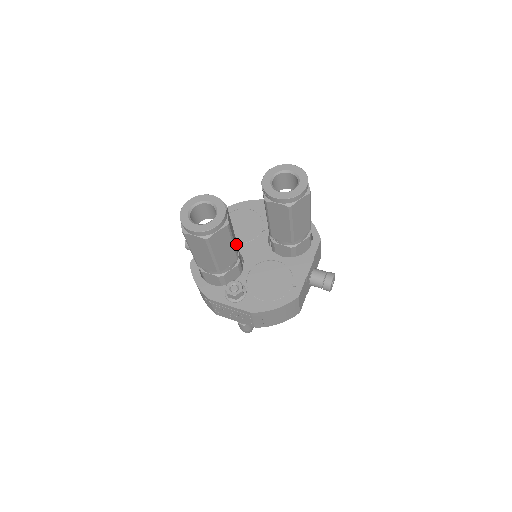
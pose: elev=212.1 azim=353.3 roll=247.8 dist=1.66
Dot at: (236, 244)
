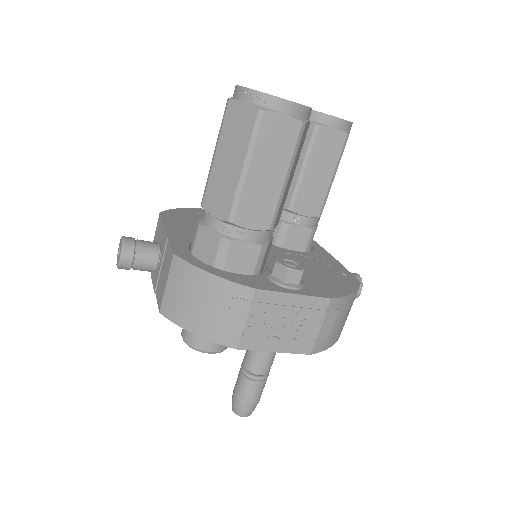
Dot at: occluded
